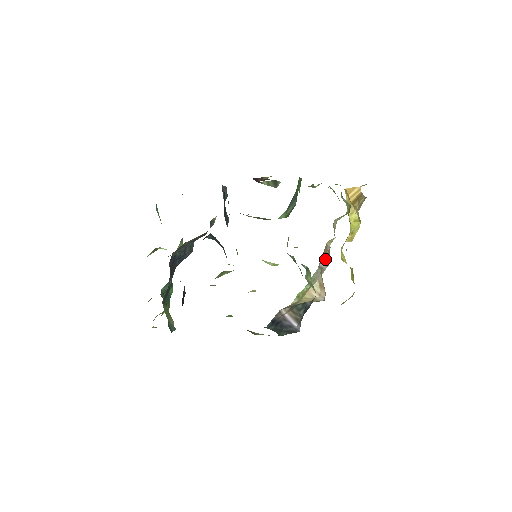
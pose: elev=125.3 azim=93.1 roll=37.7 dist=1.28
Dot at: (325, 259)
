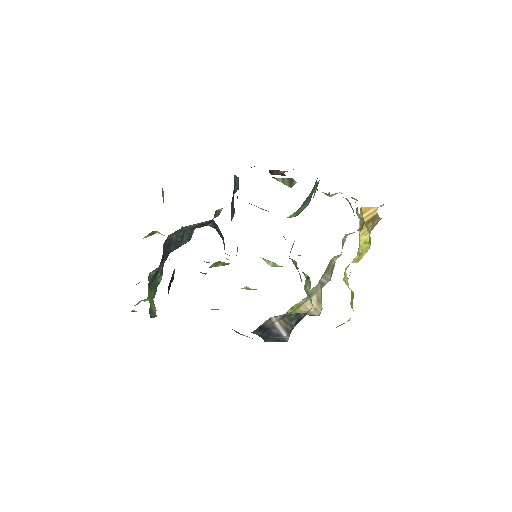
Dot at: (328, 274)
